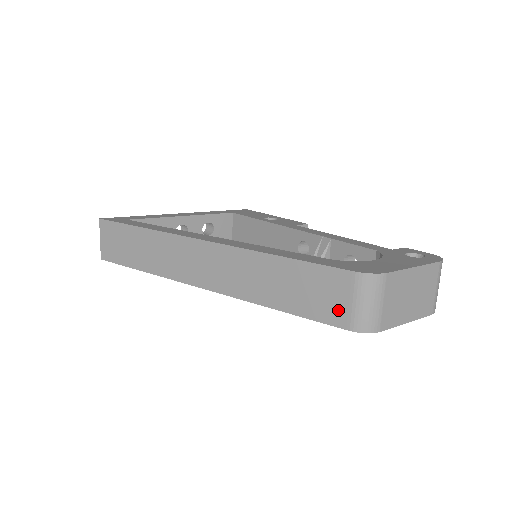
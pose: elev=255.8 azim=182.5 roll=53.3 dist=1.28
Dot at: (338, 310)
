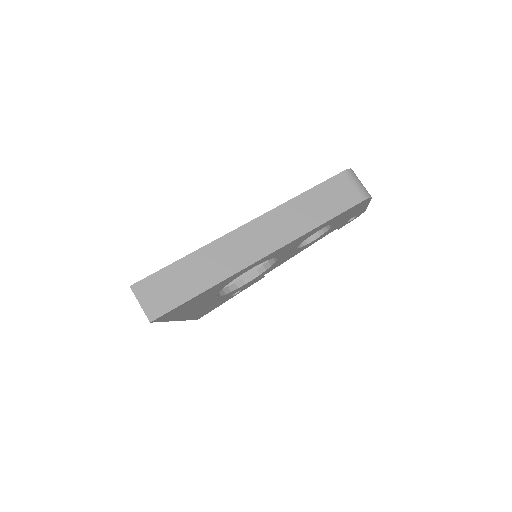
Dot at: (352, 195)
